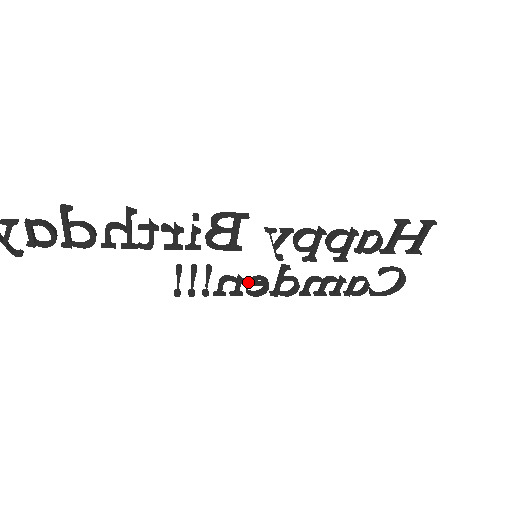
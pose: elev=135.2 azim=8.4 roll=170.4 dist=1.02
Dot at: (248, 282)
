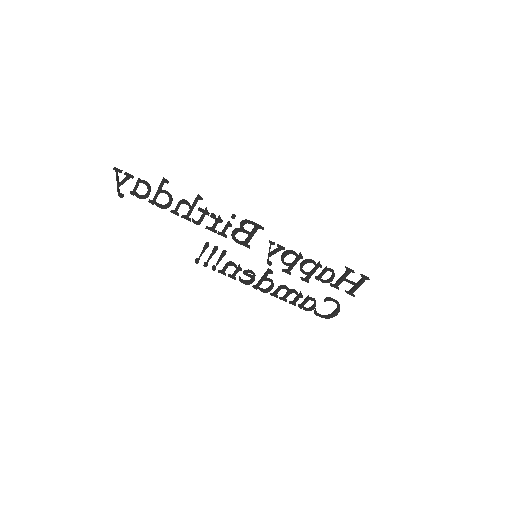
Dot at: (243, 272)
